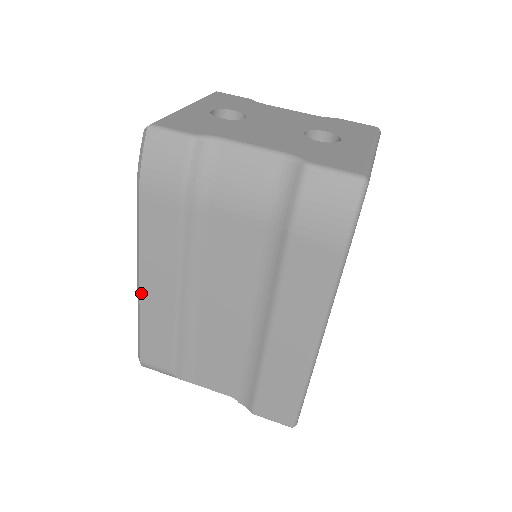
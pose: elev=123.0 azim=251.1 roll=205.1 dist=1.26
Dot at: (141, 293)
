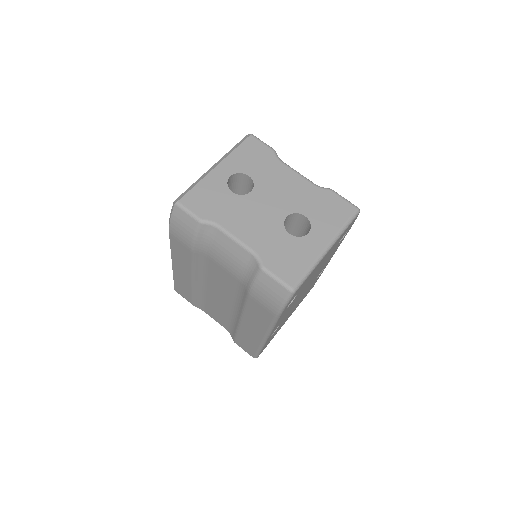
Dot at: (173, 267)
